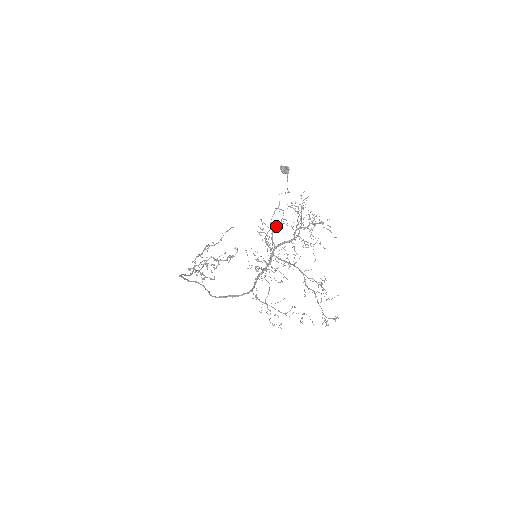
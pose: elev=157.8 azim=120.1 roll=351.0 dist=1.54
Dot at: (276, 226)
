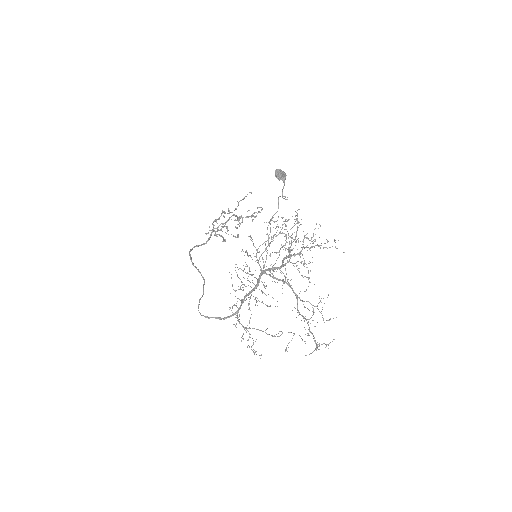
Dot at: occluded
